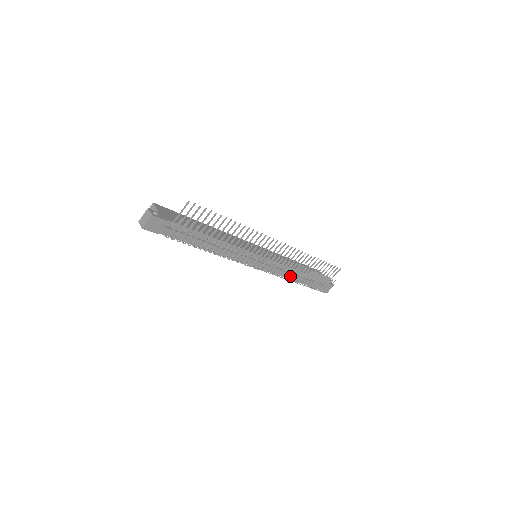
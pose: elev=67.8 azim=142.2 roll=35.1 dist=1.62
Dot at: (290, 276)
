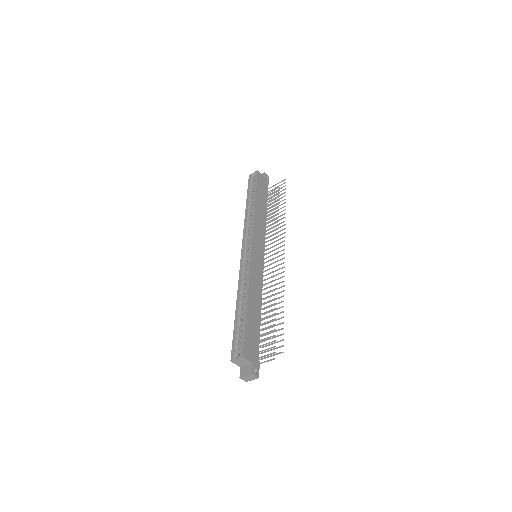
Dot at: occluded
